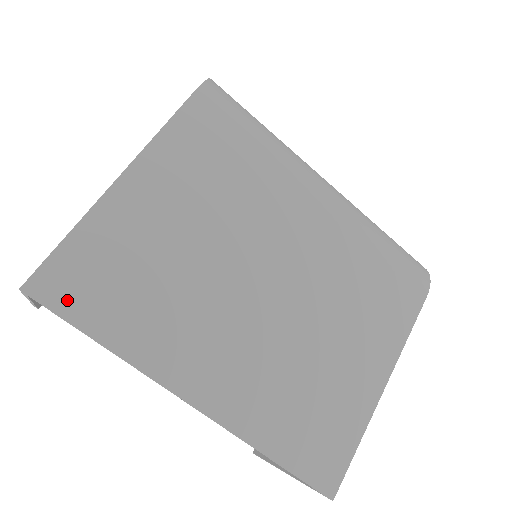
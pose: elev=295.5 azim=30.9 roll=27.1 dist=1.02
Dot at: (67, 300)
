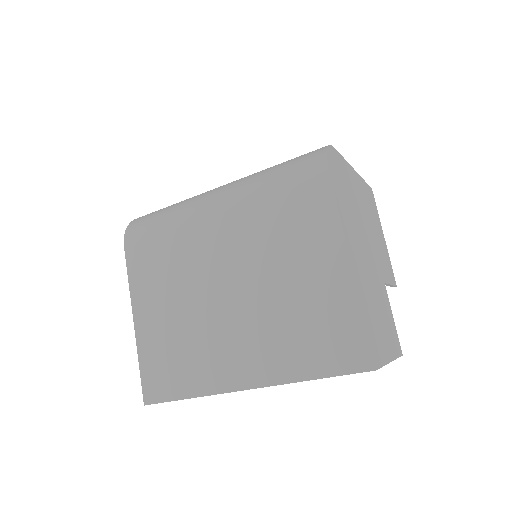
Dot at: (161, 393)
